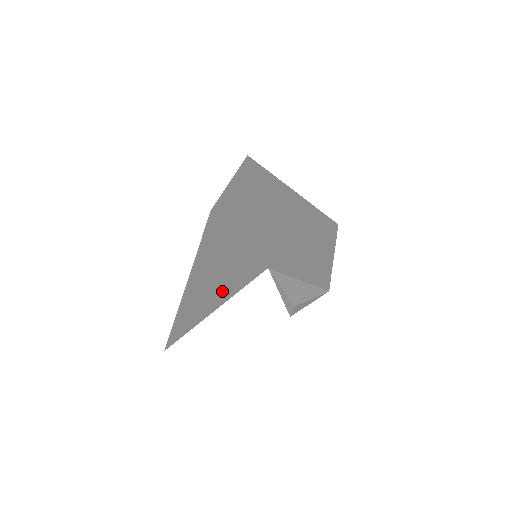
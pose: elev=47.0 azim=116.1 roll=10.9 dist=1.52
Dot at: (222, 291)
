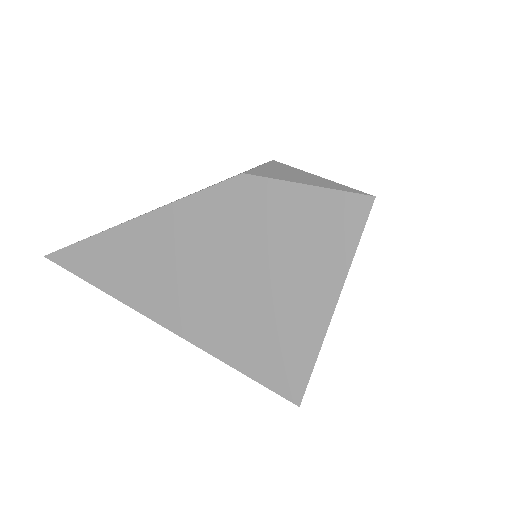
Dot at: (200, 327)
